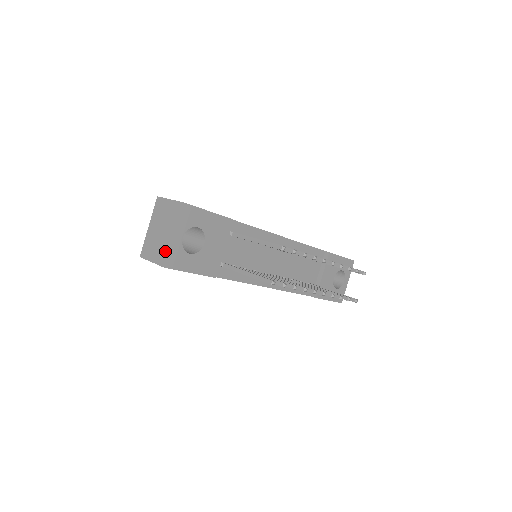
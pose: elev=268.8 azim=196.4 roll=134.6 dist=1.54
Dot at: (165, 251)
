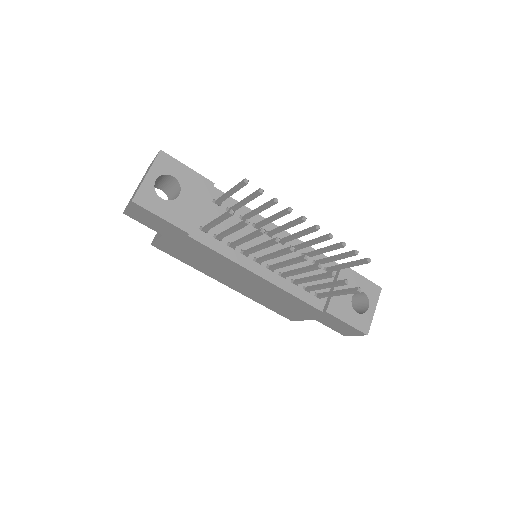
Dot at: (137, 190)
